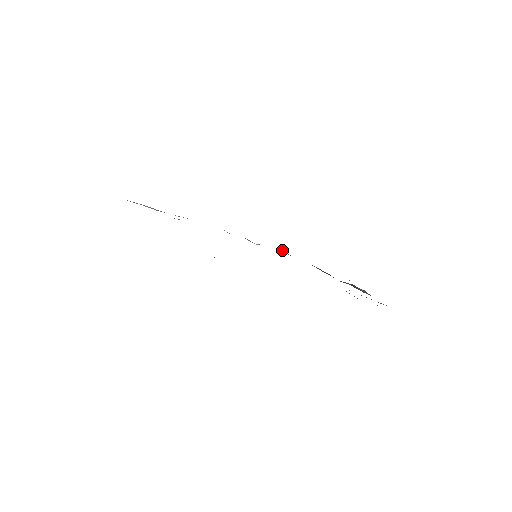
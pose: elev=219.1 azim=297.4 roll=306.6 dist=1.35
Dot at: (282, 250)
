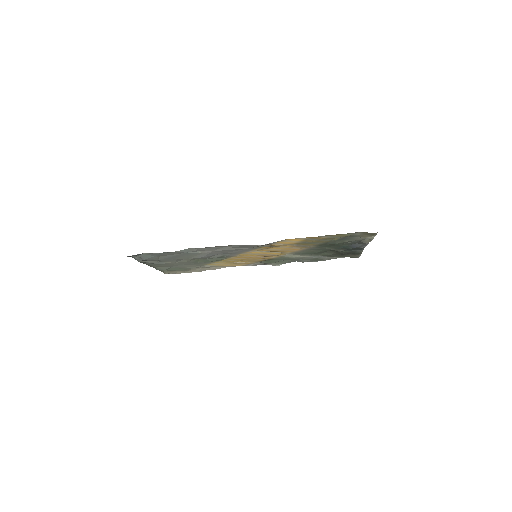
Dot at: (299, 260)
